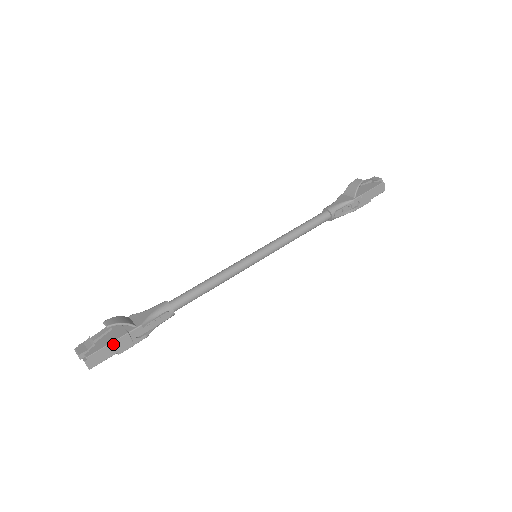
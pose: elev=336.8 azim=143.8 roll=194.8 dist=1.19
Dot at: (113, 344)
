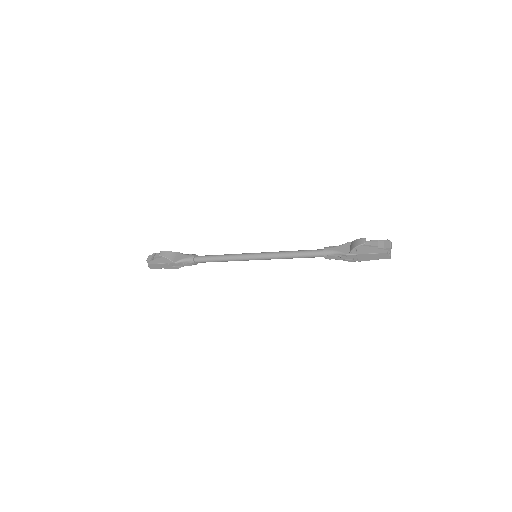
Dot at: (160, 264)
